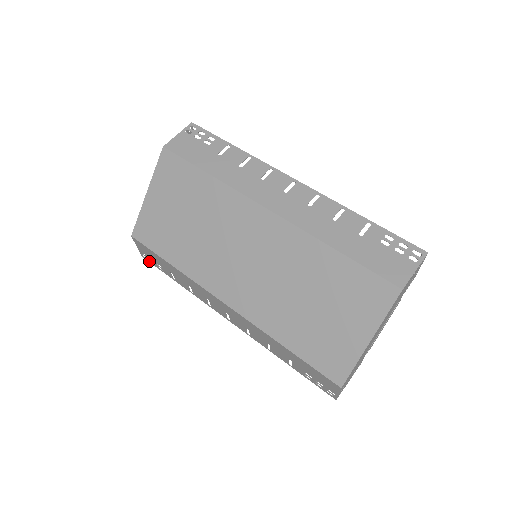
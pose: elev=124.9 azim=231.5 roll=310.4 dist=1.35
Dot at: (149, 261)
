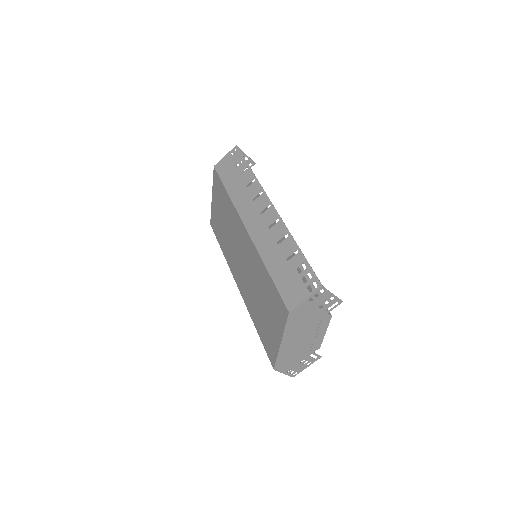
Dot at: occluded
